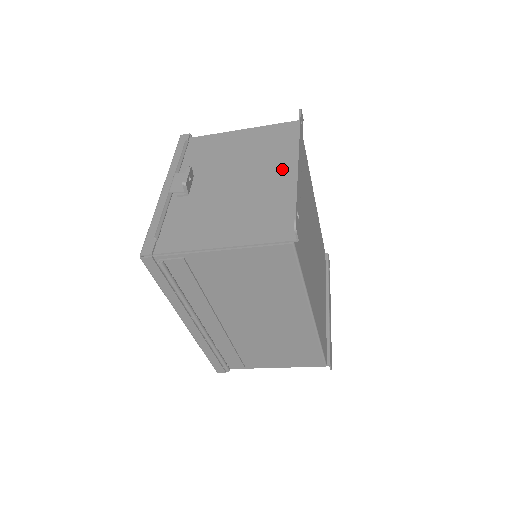
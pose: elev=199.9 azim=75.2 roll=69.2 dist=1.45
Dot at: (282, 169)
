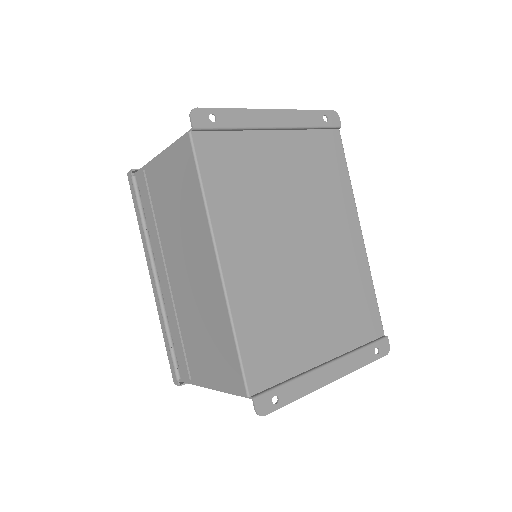
Dot at: occluded
